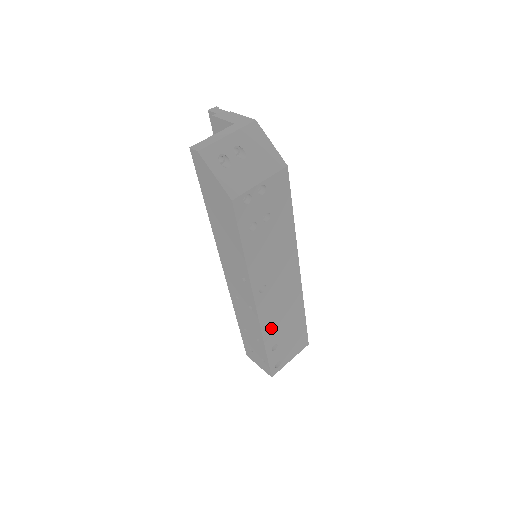
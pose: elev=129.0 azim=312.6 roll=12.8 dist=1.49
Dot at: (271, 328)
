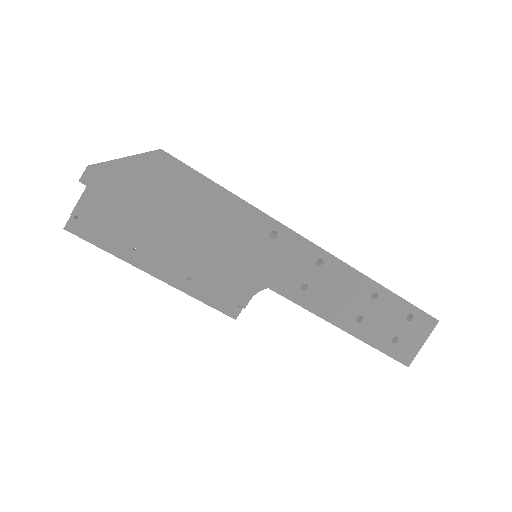
Dot at: occluded
